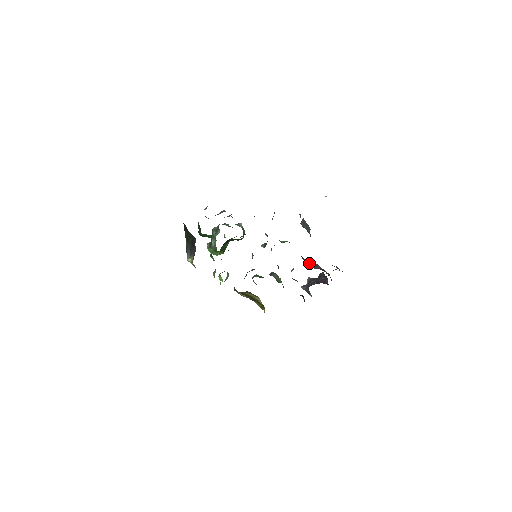
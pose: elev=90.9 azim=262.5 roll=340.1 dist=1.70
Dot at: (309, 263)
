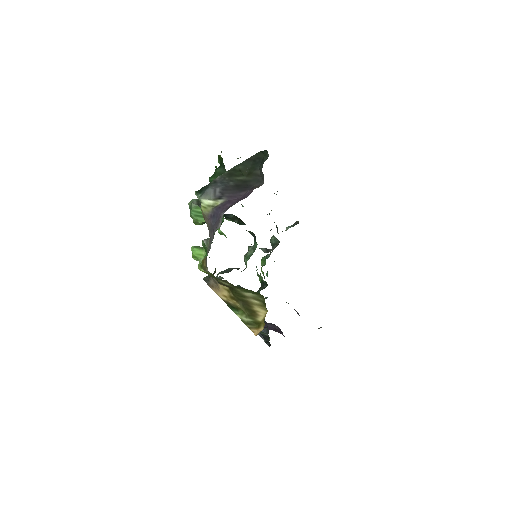
Dot at: occluded
